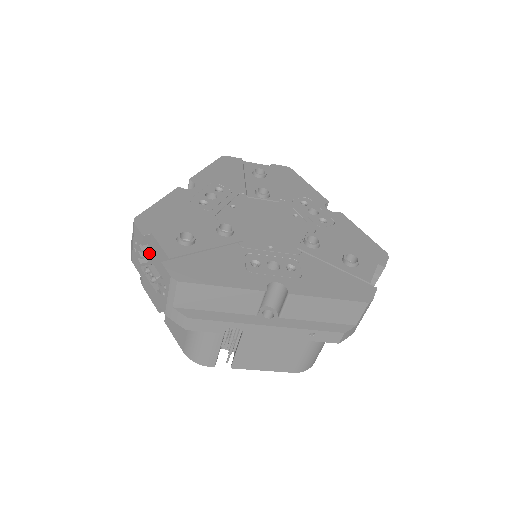
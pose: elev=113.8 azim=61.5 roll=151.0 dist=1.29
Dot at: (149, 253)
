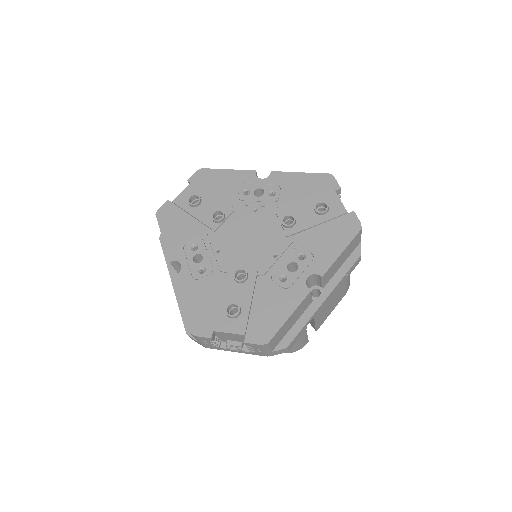
Dot at: (218, 338)
